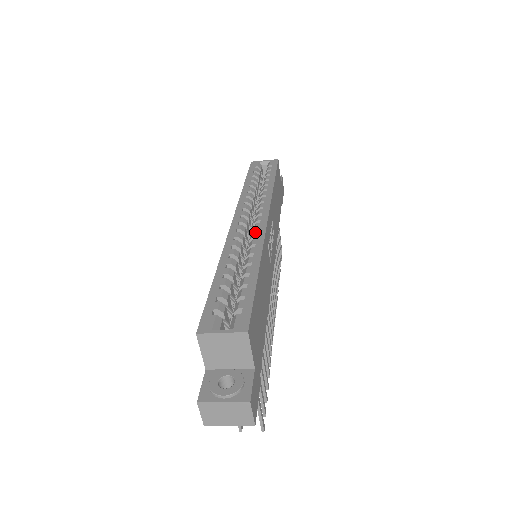
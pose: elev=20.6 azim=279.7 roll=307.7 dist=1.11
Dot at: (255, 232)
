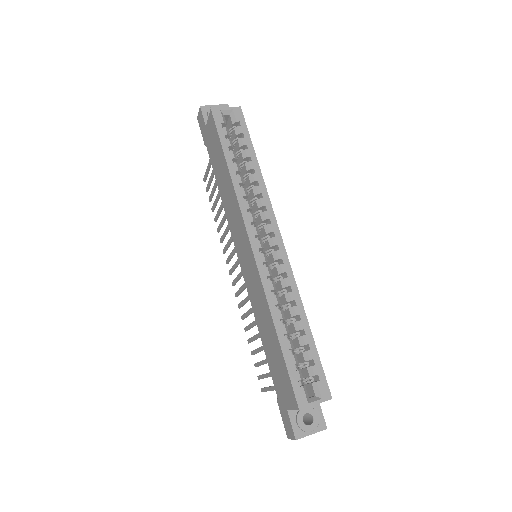
Dot at: (282, 267)
